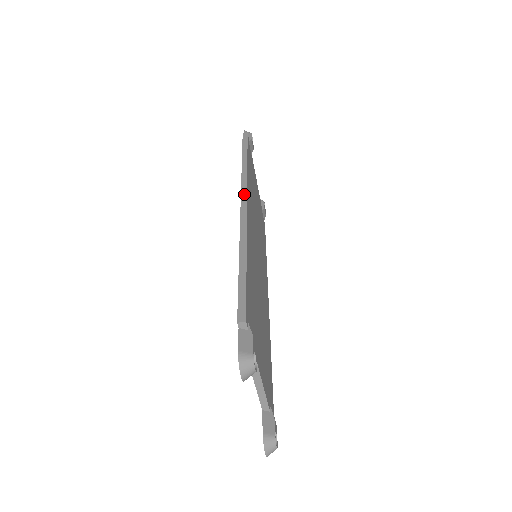
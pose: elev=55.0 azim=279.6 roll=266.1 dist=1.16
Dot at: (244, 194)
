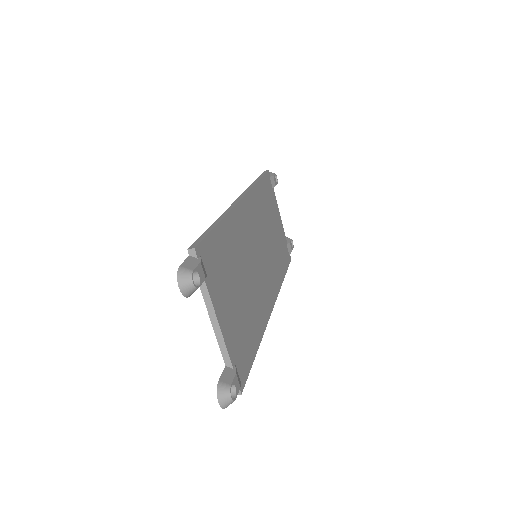
Dot at: (242, 195)
